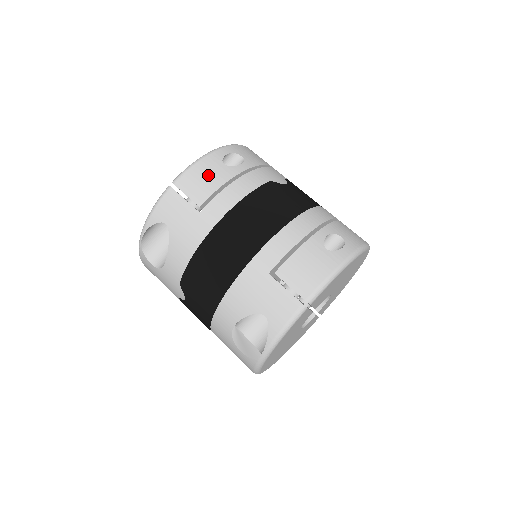
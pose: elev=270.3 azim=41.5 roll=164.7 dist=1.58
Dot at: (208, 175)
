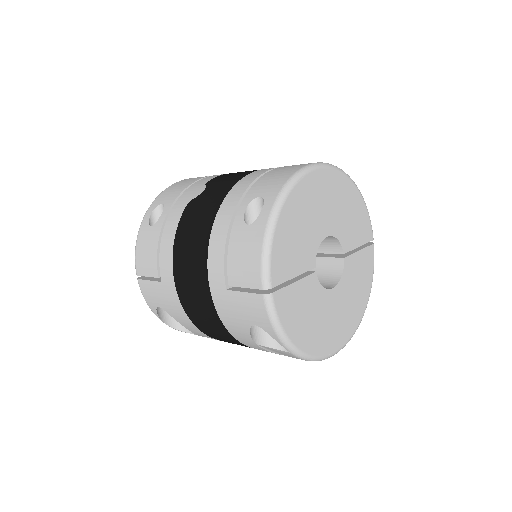
Dot at: (146, 248)
